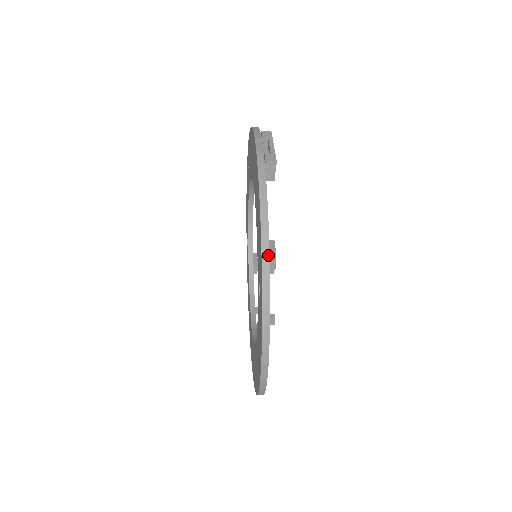
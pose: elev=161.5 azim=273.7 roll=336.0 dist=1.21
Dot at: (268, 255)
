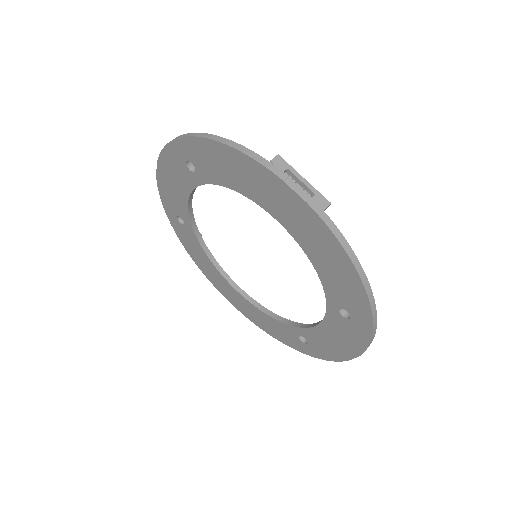
Dot at: (373, 298)
